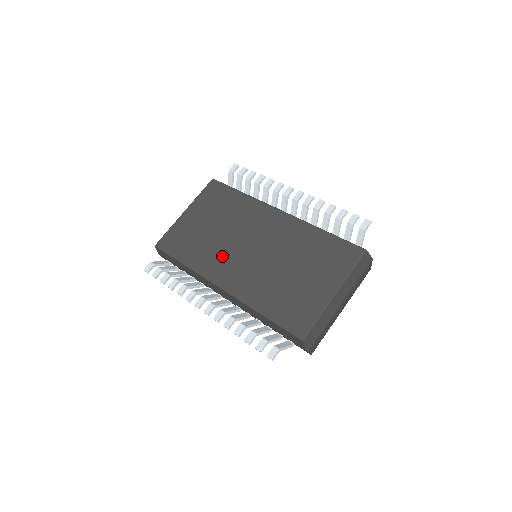
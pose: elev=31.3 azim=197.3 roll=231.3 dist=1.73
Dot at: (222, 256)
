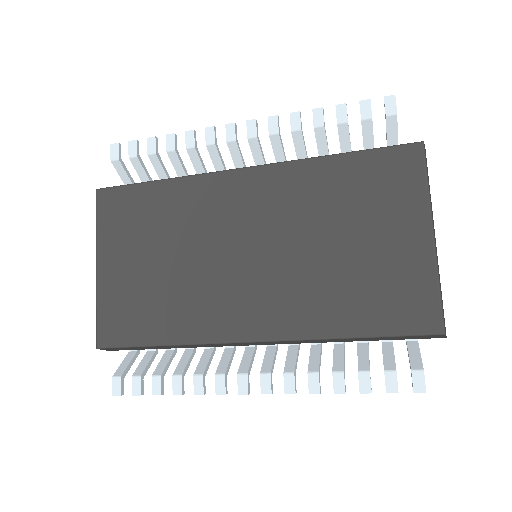
Dot at: (215, 294)
